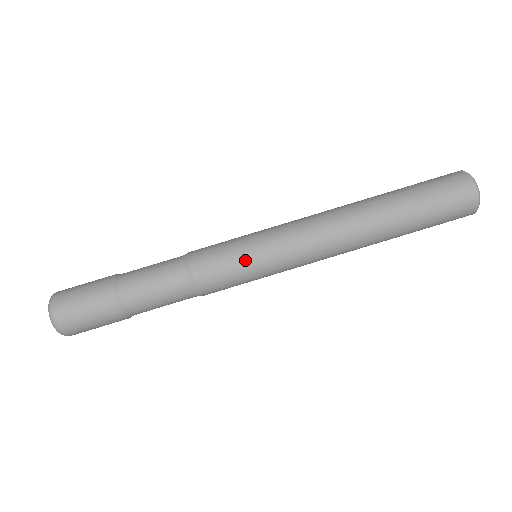
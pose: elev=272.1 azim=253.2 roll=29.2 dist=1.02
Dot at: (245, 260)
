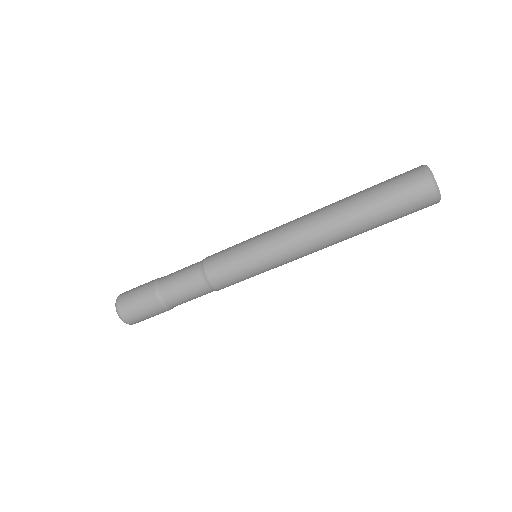
Dot at: (247, 270)
